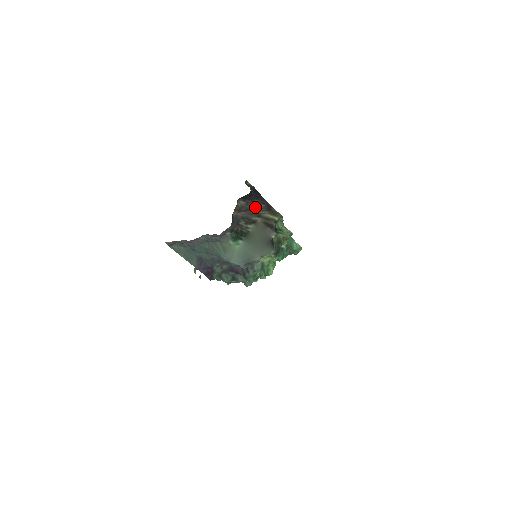
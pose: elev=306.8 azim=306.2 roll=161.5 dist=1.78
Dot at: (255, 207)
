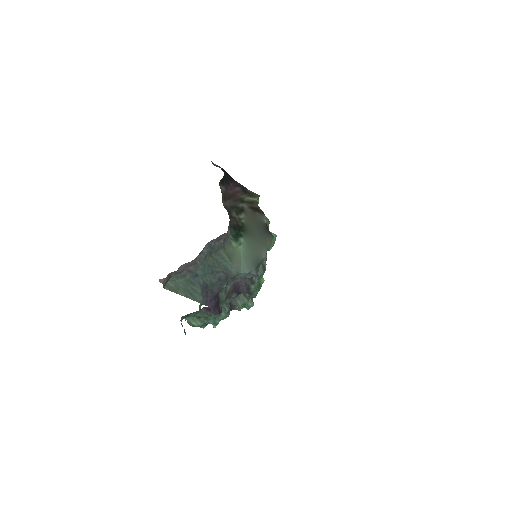
Dot at: (234, 192)
